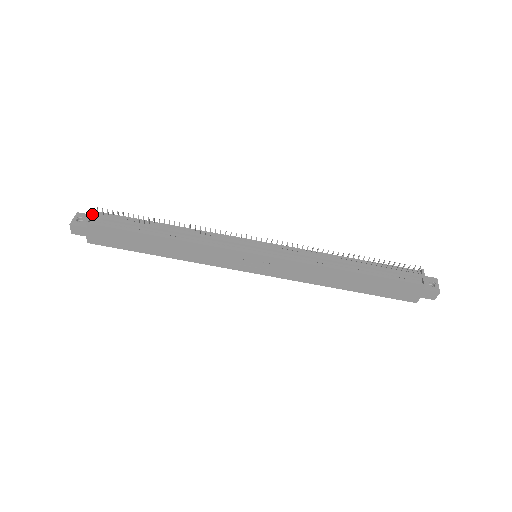
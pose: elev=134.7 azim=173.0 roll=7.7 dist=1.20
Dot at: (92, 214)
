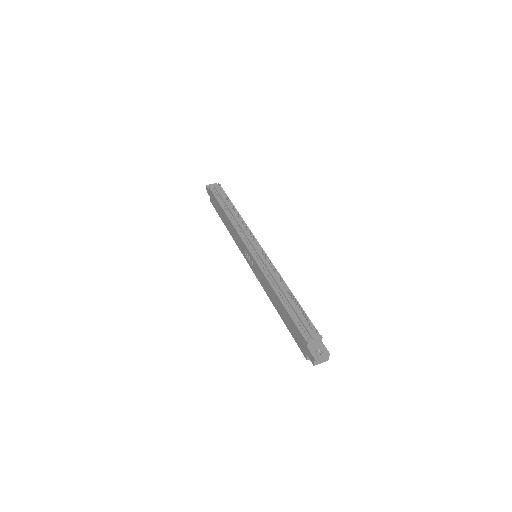
Dot at: (216, 185)
